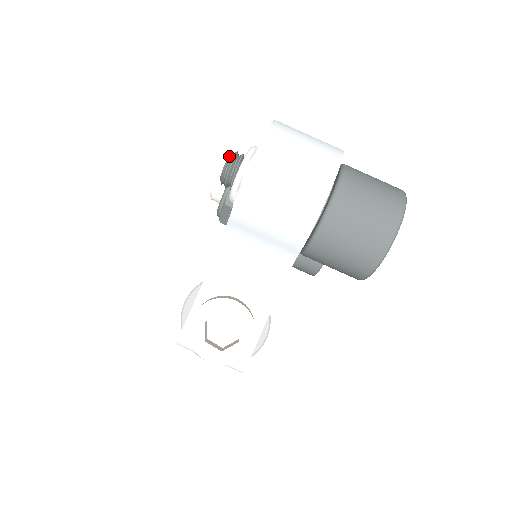
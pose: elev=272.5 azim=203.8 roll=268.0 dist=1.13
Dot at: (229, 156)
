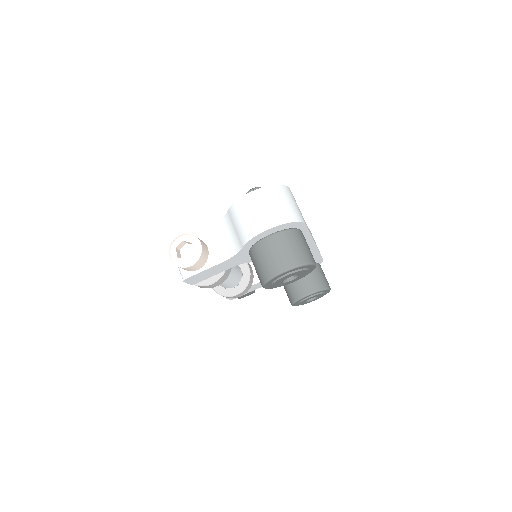
Dot at: (257, 187)
